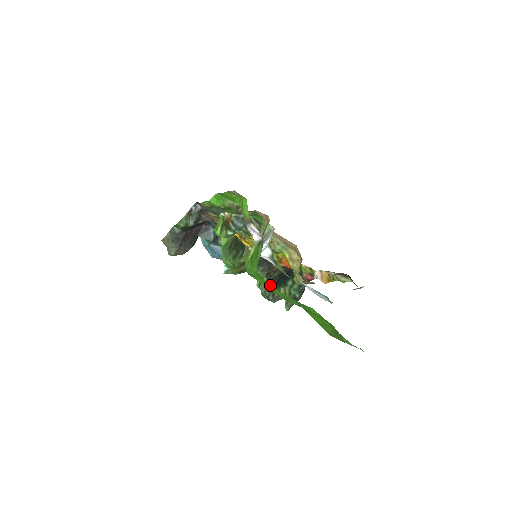
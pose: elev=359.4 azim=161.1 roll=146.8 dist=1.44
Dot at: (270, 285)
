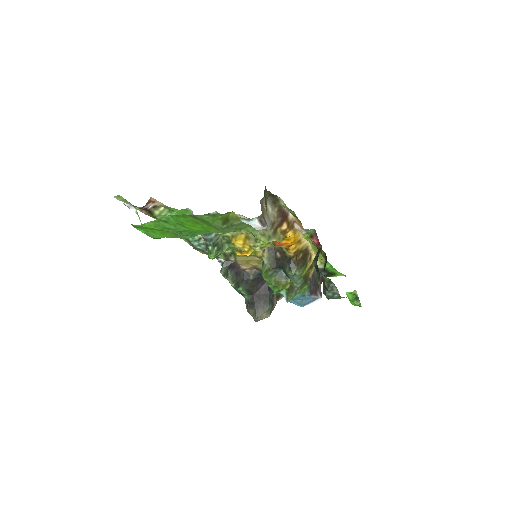
Dot at: occluded
